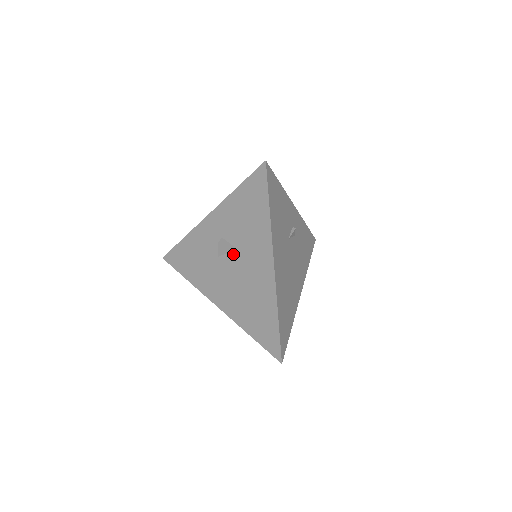
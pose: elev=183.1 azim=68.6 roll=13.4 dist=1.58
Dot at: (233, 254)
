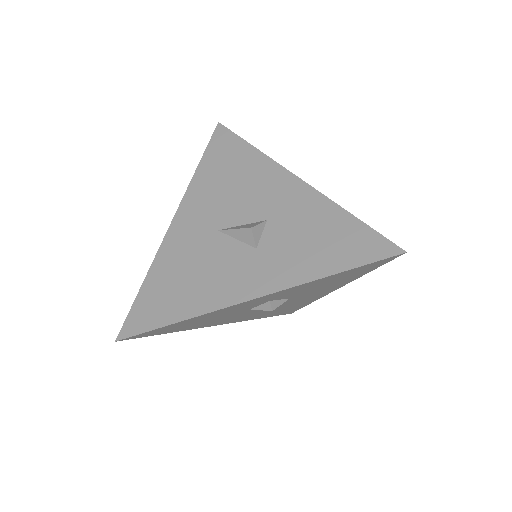
Dot at: occluded
